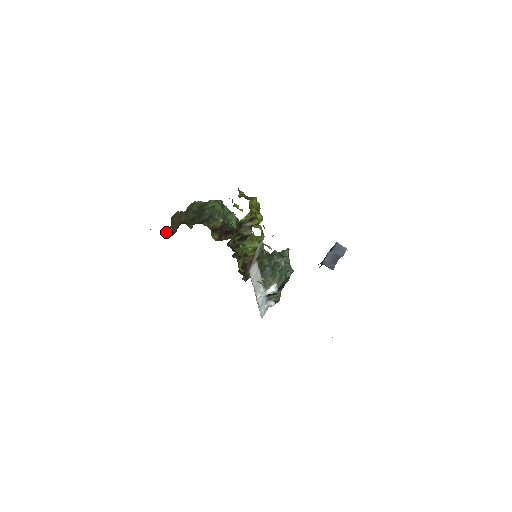
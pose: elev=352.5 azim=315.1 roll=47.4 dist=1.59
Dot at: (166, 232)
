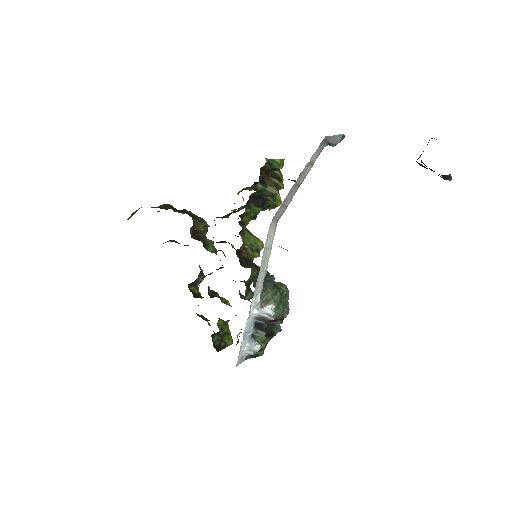
Dot at: occluded
